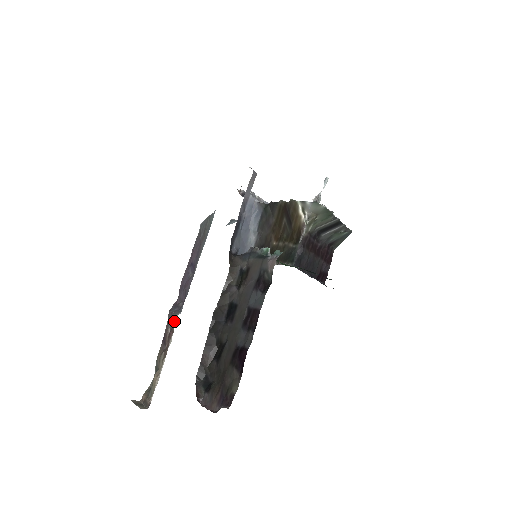
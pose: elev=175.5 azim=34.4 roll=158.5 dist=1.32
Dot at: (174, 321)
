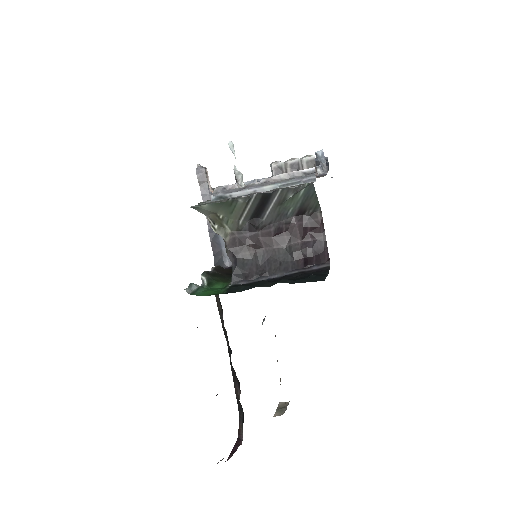
Dot at: occluded
